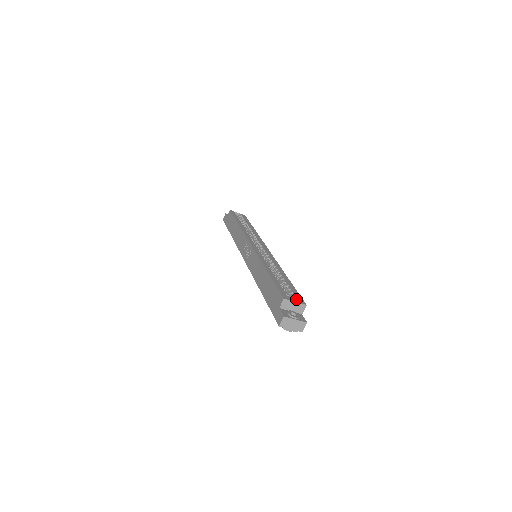
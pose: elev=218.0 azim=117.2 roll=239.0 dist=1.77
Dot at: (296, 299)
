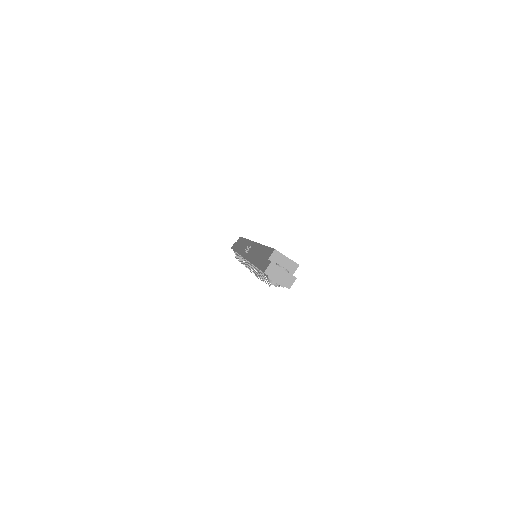
Dot at: occluded
